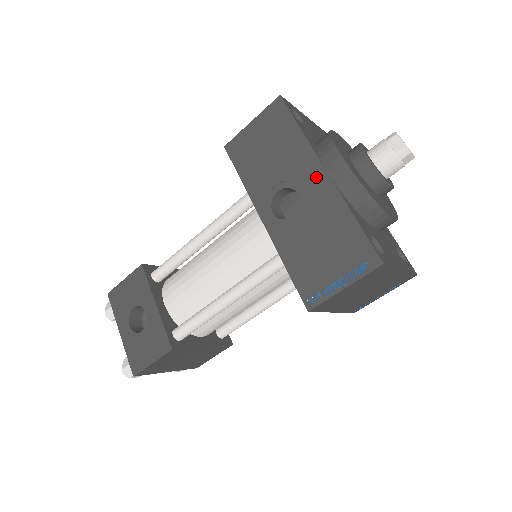
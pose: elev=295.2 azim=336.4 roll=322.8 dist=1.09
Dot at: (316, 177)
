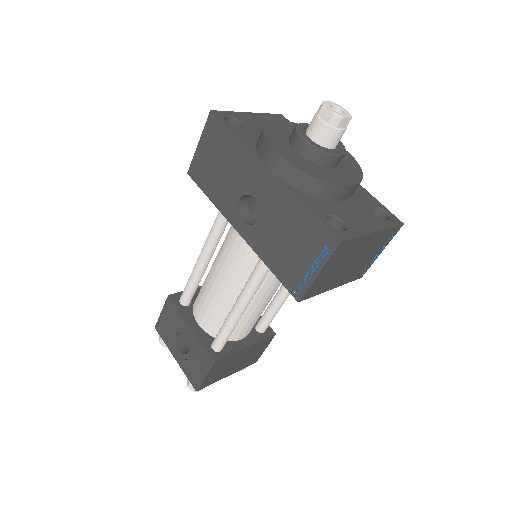
Dot at: (262, 178)
